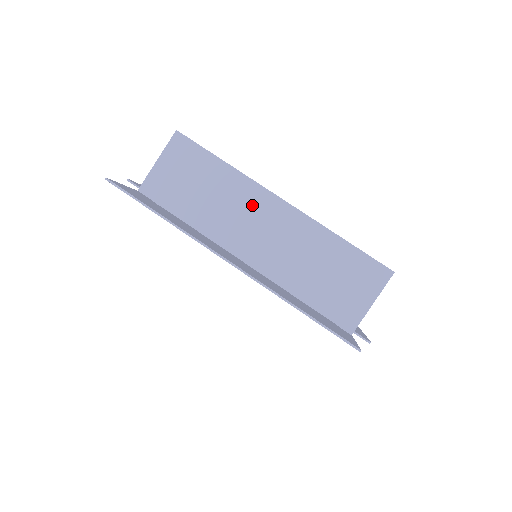
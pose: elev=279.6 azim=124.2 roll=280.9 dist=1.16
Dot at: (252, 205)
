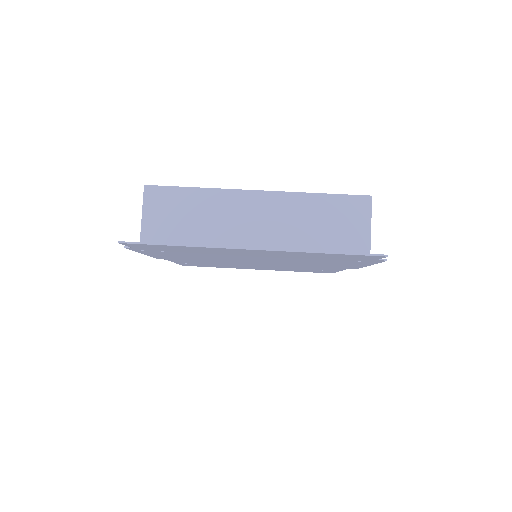
Dot at: (237, 208)
